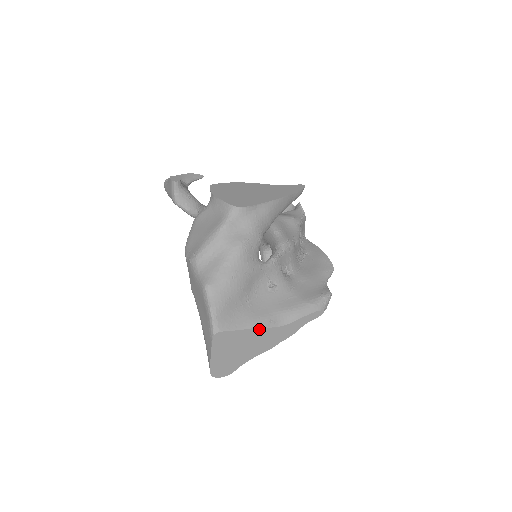
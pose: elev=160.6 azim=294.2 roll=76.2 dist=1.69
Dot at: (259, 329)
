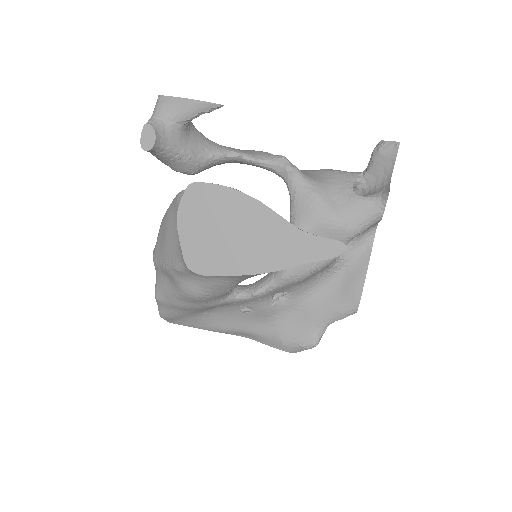
Dot at: (217, 331)
